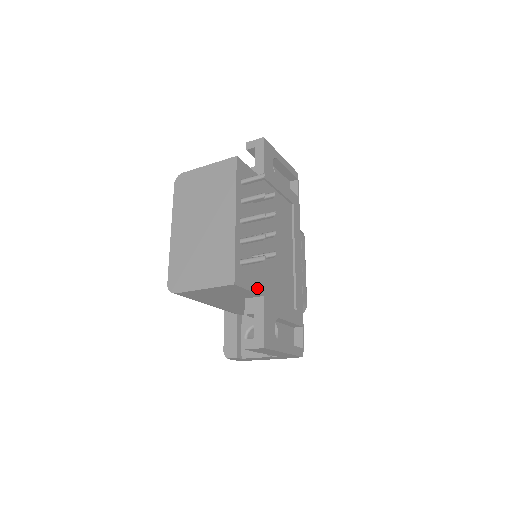
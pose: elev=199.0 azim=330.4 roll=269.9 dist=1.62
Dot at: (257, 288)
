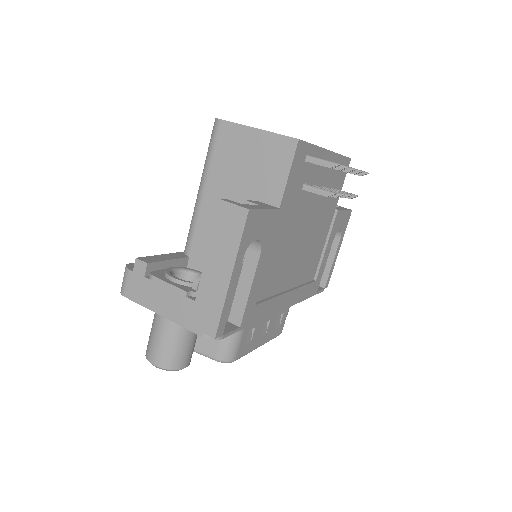
Dot at: (286, 196)
